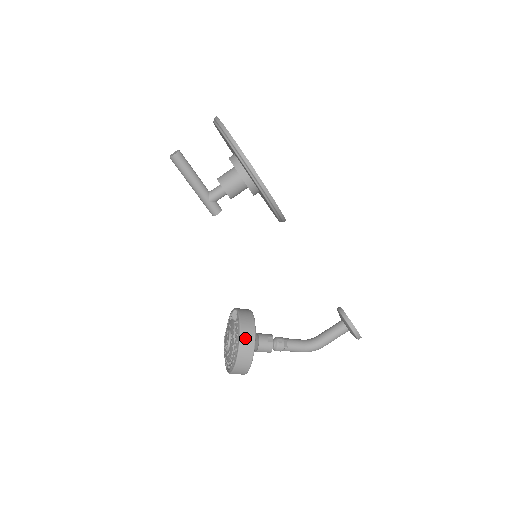
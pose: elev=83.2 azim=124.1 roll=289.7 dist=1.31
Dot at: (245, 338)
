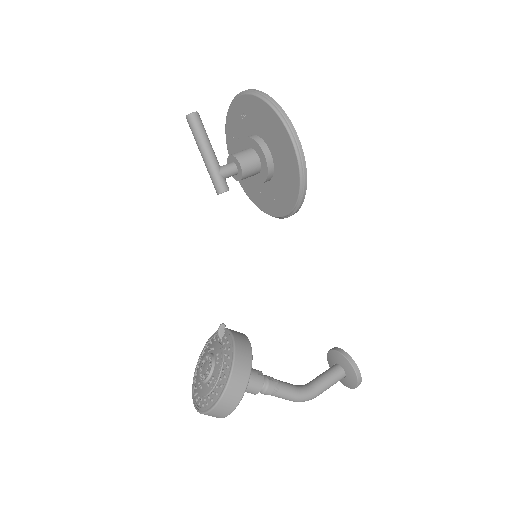
Dot at: (241, 351)
